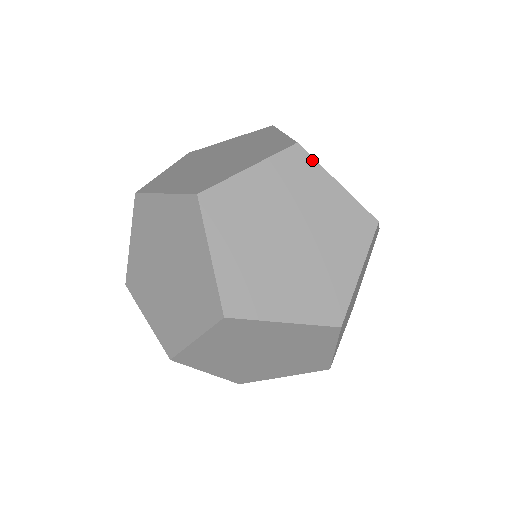
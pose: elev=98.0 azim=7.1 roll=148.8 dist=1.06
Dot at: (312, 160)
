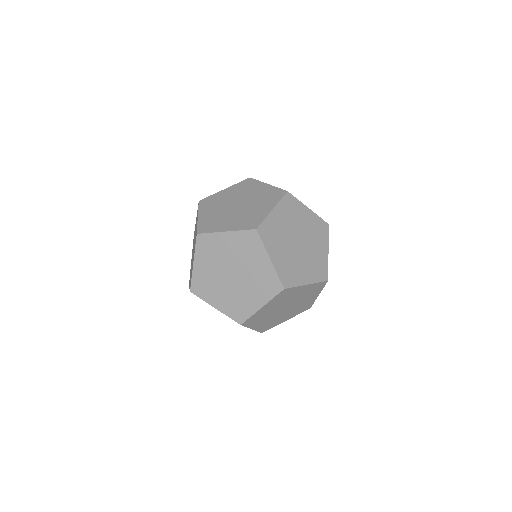
Dot at: (208, 234)
